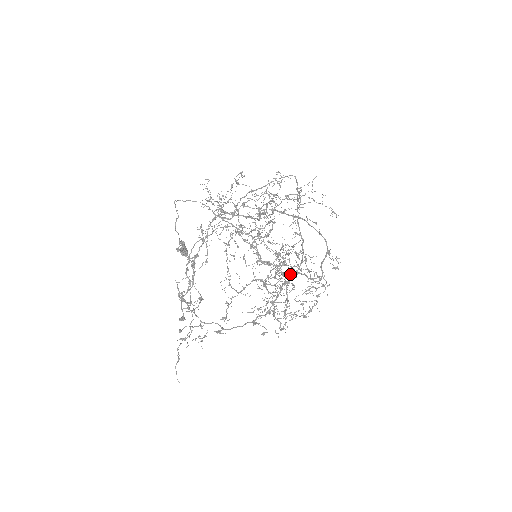
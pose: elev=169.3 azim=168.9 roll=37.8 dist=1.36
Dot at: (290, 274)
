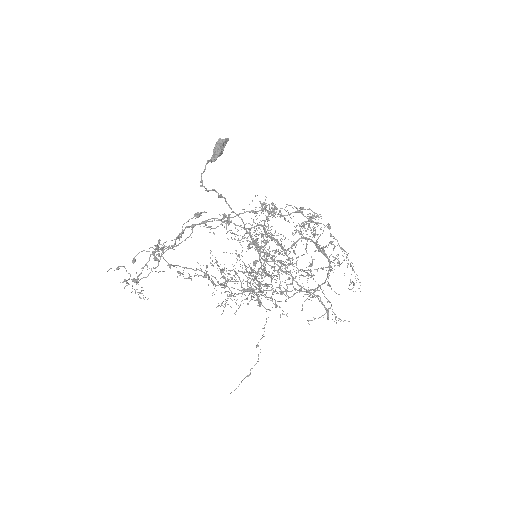
Dot at: occluded
